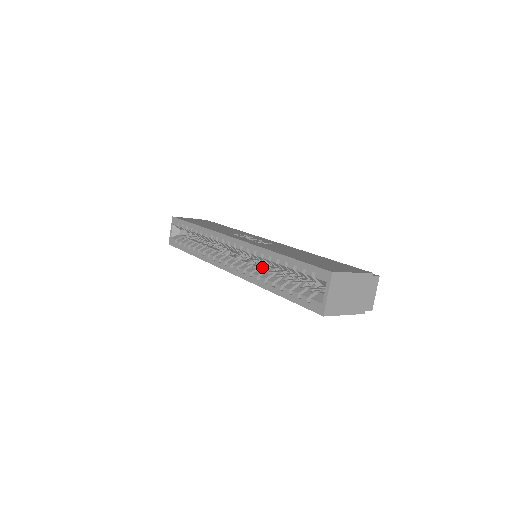
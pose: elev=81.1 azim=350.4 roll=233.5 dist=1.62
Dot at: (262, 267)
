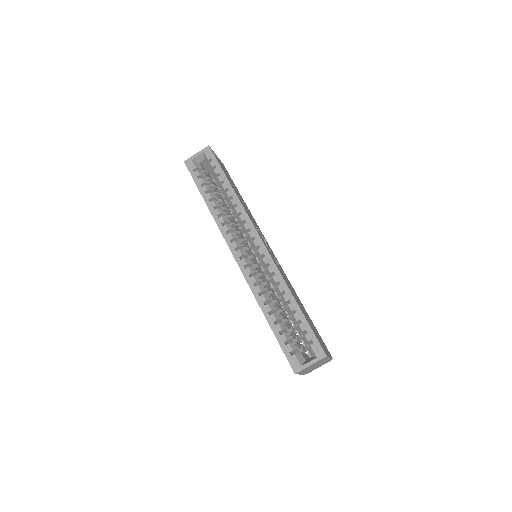
Dot at: (265, 282)
